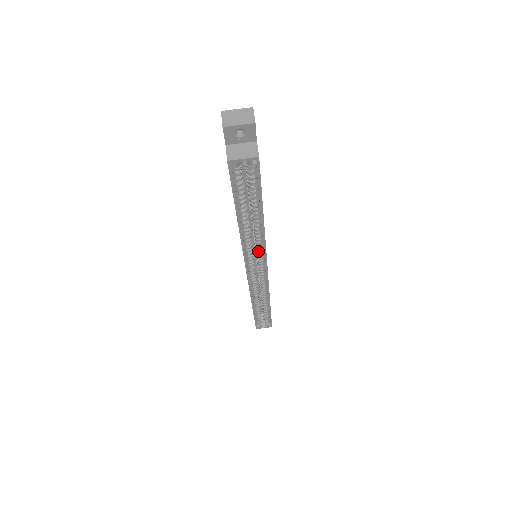
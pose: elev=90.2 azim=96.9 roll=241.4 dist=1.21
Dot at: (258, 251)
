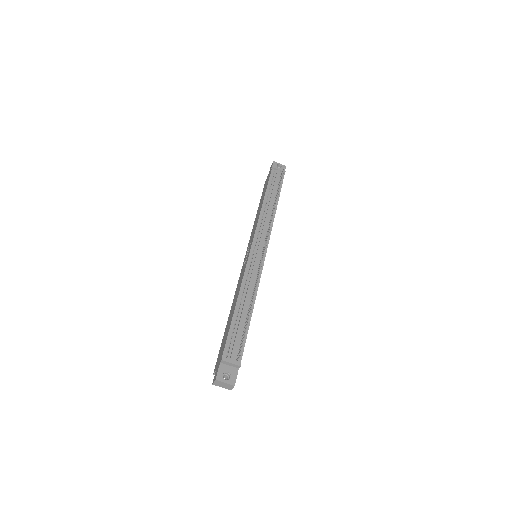
Dot at: occluded
